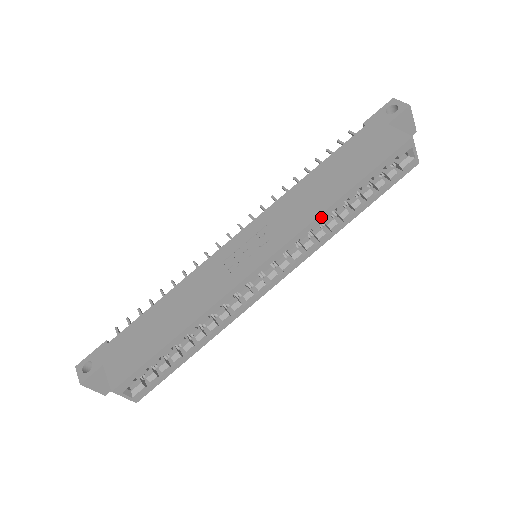
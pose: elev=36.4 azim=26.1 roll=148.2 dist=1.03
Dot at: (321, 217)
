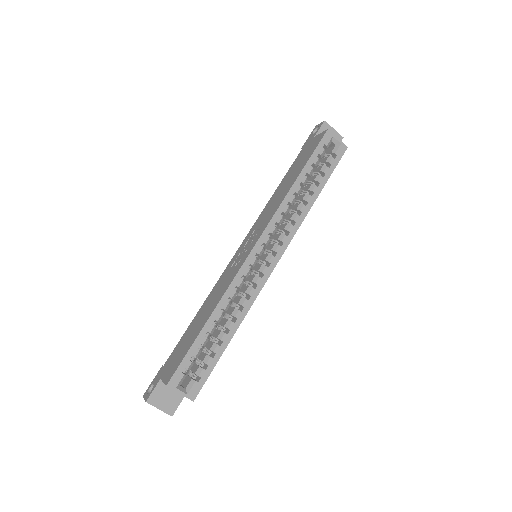
Dot at: (285, 201)
